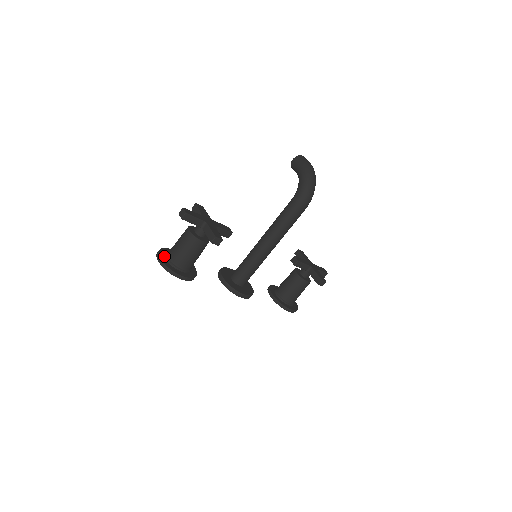
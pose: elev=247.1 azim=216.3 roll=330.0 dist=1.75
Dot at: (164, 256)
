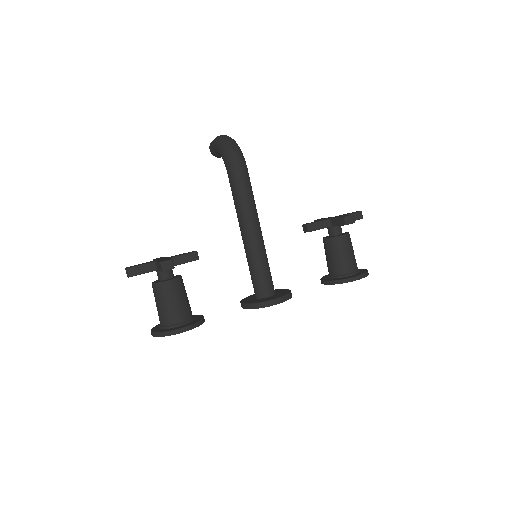
Dot at: (158, 328)
